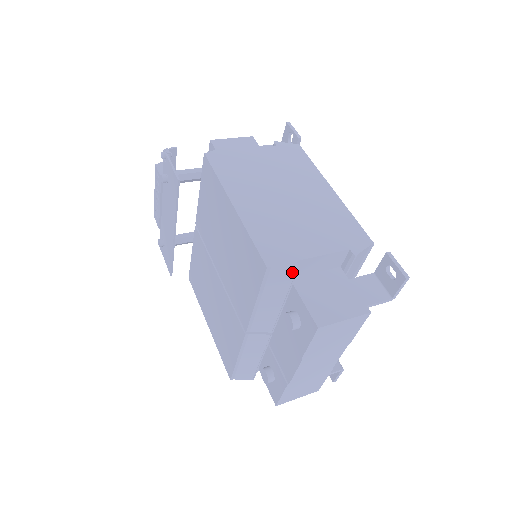
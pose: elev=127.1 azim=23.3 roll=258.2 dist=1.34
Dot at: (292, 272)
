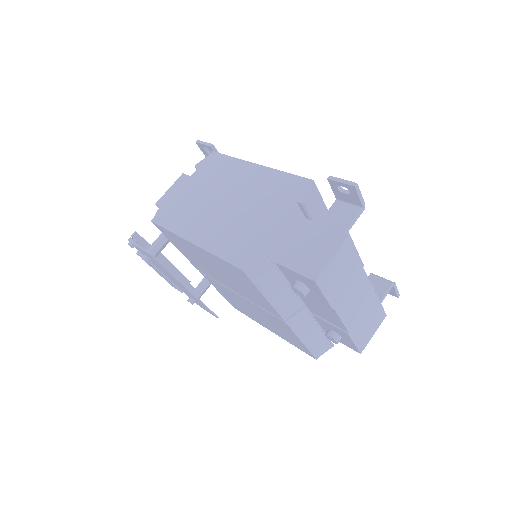
Dot at: (264, 257)
